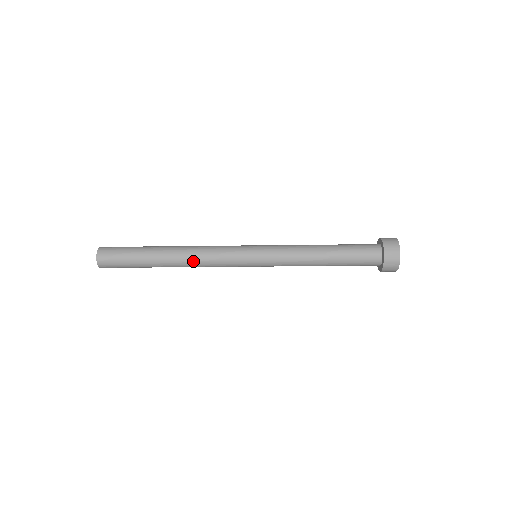
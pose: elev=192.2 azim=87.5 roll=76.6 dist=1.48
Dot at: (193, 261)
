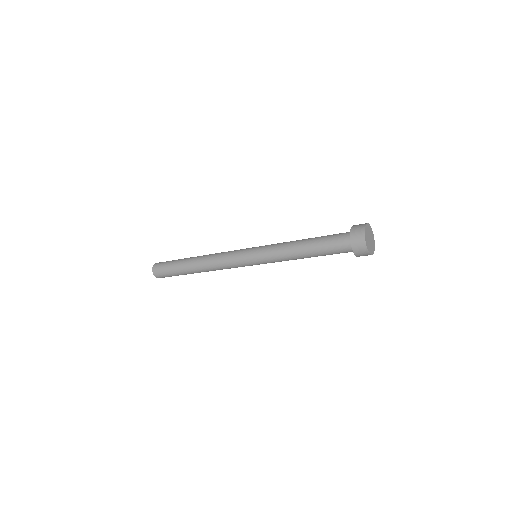
Dot at: (210, 258)
